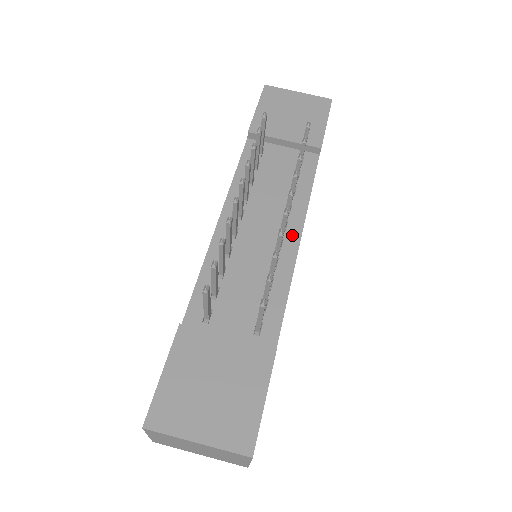
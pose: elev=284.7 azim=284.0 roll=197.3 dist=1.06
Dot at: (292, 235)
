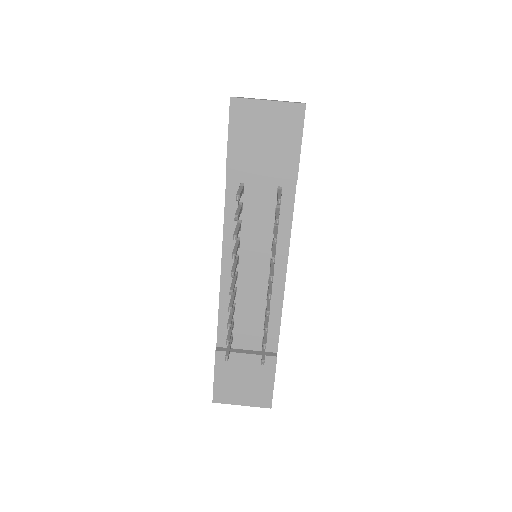
Dot at: (279, 270)
